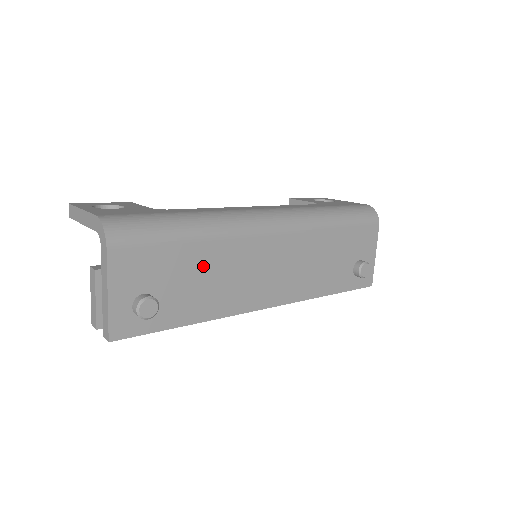
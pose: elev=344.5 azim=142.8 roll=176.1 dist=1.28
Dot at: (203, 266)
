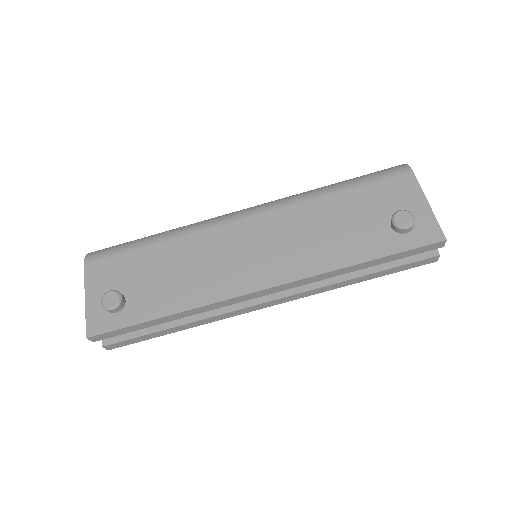
Dot at: (170, 262)
